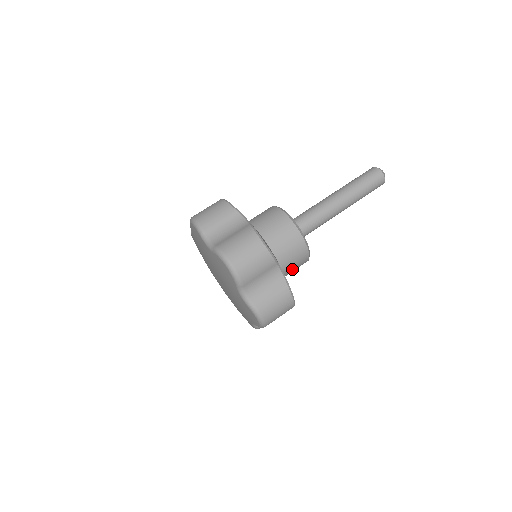
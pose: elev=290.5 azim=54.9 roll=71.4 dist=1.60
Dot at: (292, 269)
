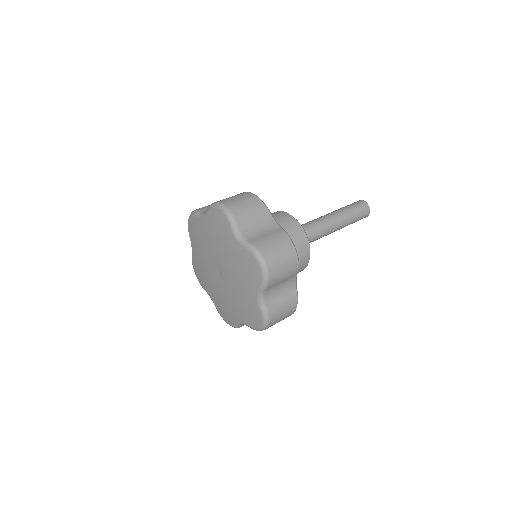
Dot at: occluded
